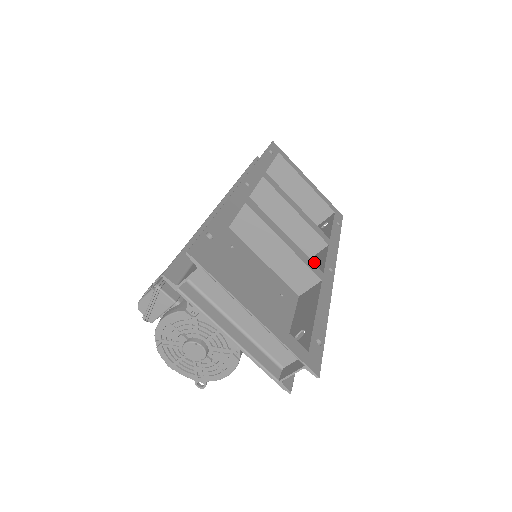
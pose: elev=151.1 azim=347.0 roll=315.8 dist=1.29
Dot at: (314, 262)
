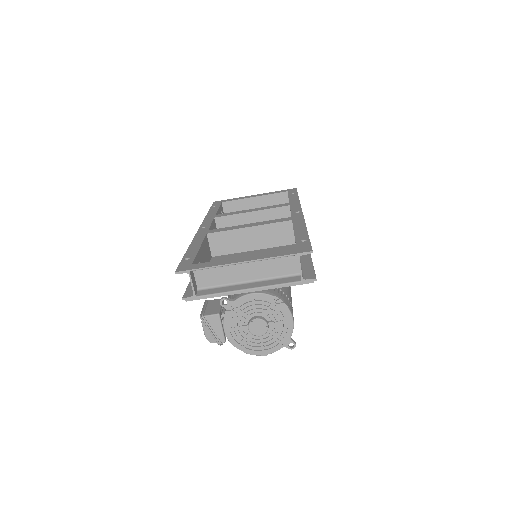
Dot at: occluded
